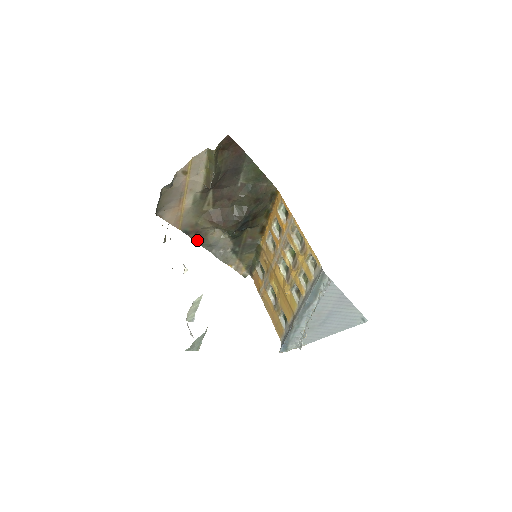
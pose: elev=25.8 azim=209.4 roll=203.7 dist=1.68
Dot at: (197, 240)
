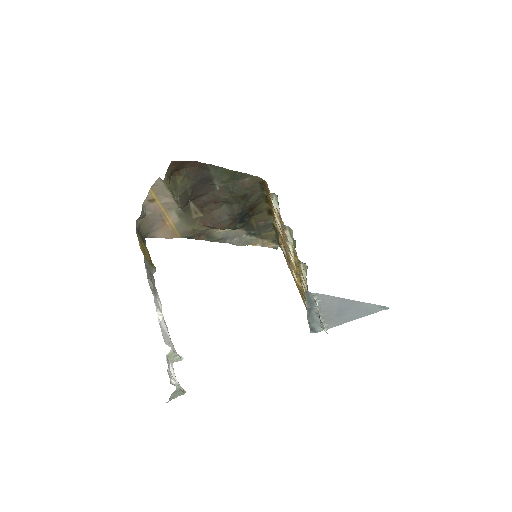
Dot at: (204, 239)
